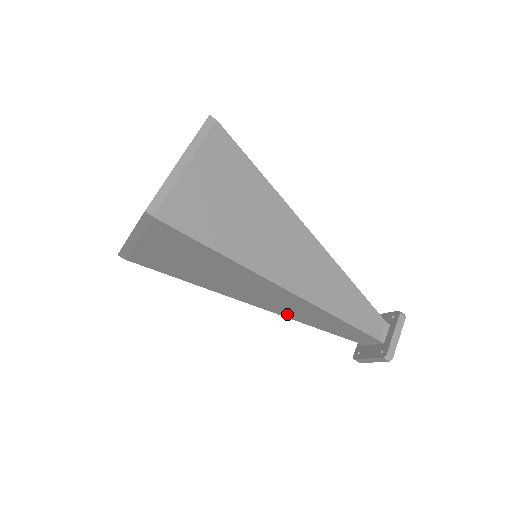
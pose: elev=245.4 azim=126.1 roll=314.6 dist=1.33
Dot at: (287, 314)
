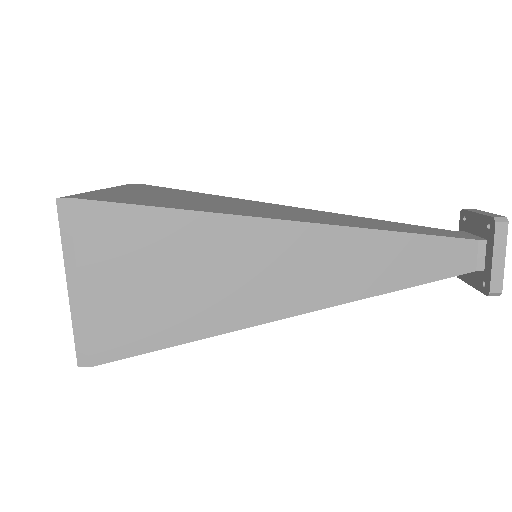
Dot at: occluded
